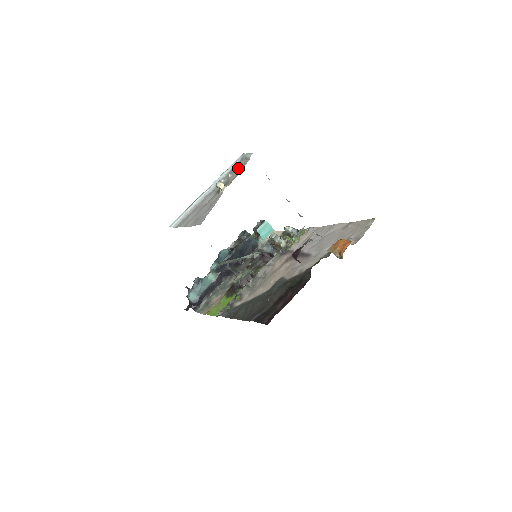
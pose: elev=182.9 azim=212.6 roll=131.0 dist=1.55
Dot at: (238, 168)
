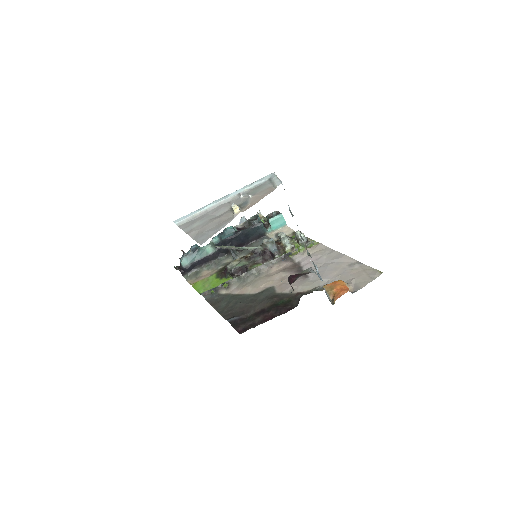
Dot at: (261, 192)
